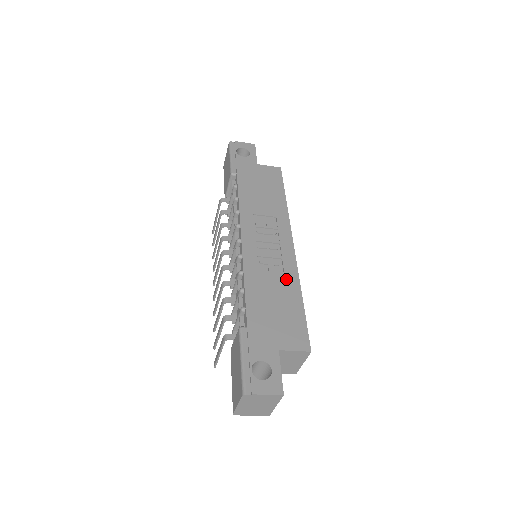
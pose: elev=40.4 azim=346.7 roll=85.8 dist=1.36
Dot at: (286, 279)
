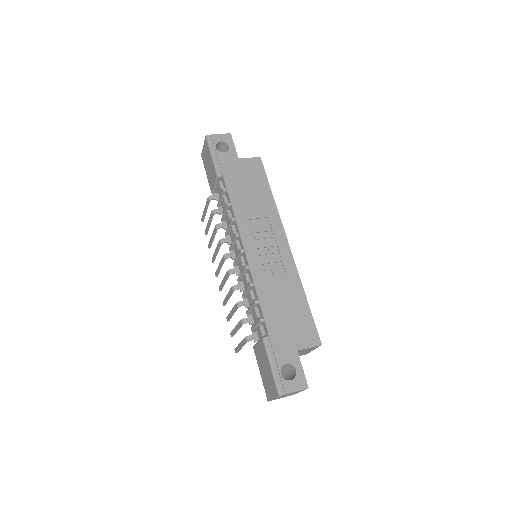
Dot at: (290, 282)
